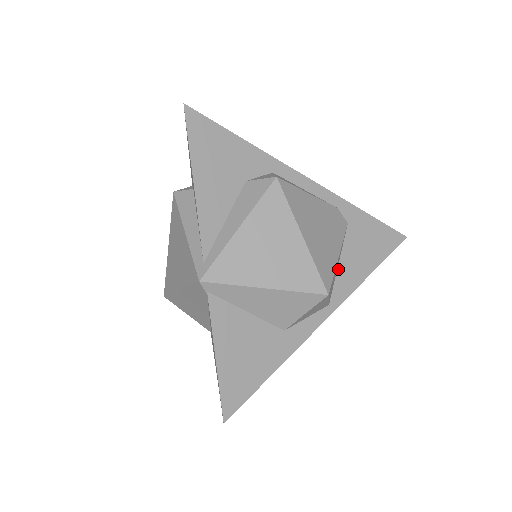
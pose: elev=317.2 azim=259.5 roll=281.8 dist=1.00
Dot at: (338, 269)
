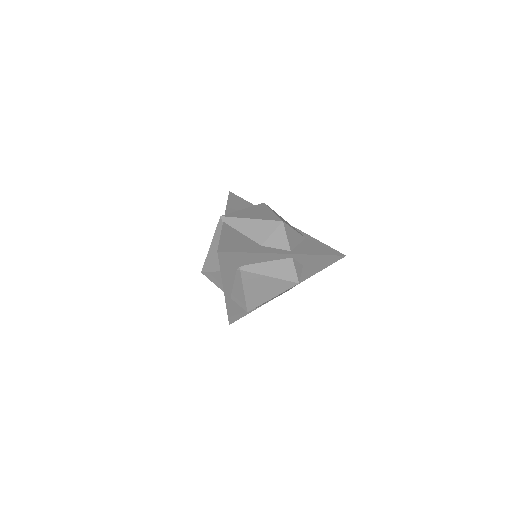
Dot at: (298, 246)
